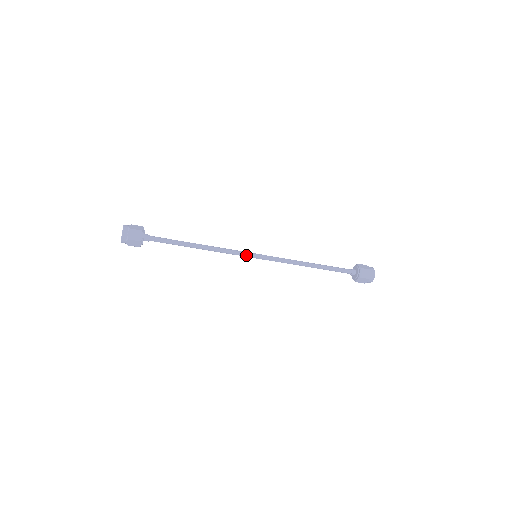
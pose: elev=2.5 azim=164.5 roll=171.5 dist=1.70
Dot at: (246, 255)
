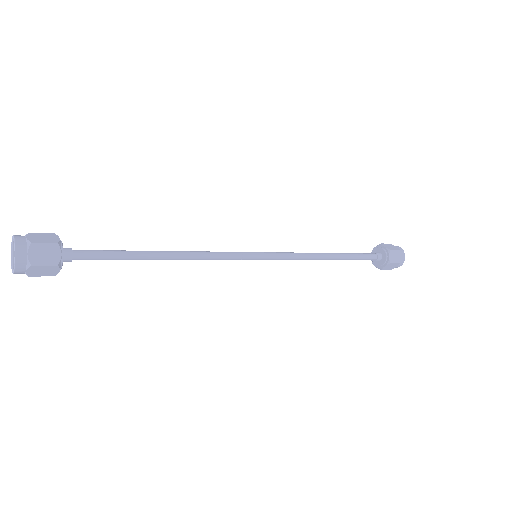
Dot at: (243, 257)
